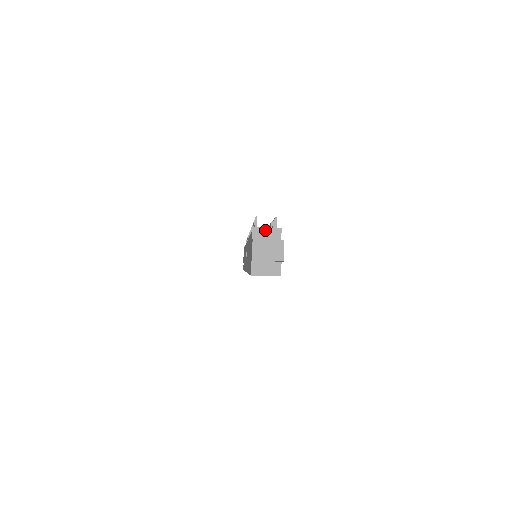
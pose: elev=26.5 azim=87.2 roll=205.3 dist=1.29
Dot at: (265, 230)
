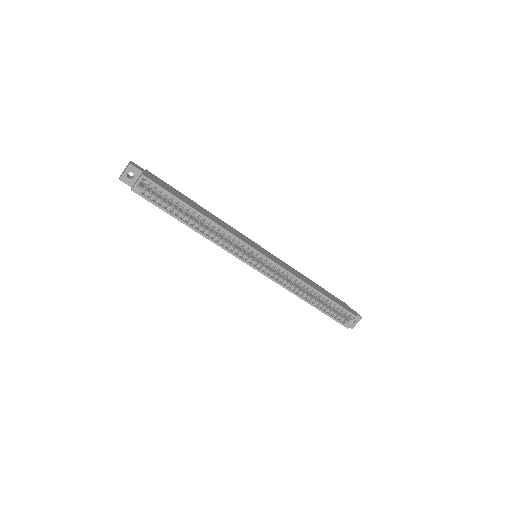
Dot at: occluded
